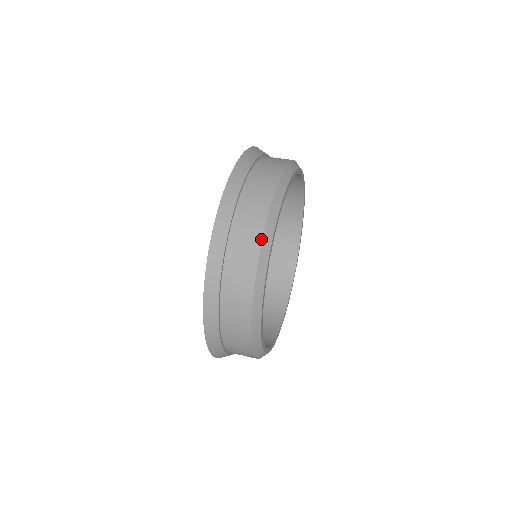
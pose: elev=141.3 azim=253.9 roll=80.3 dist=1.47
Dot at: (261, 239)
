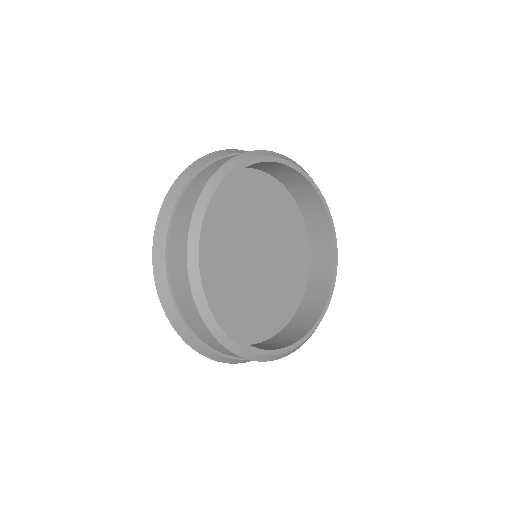
Dot at: (251, 151)
